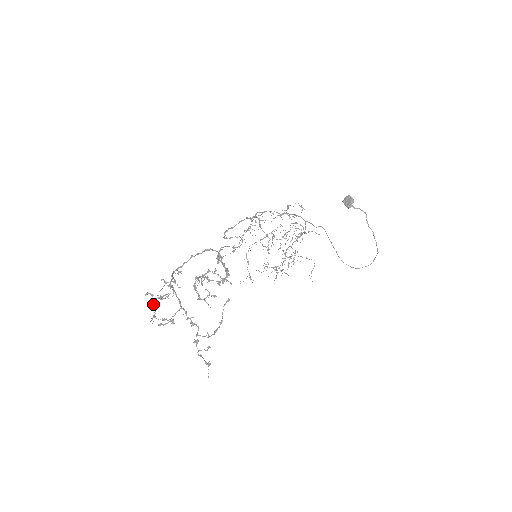
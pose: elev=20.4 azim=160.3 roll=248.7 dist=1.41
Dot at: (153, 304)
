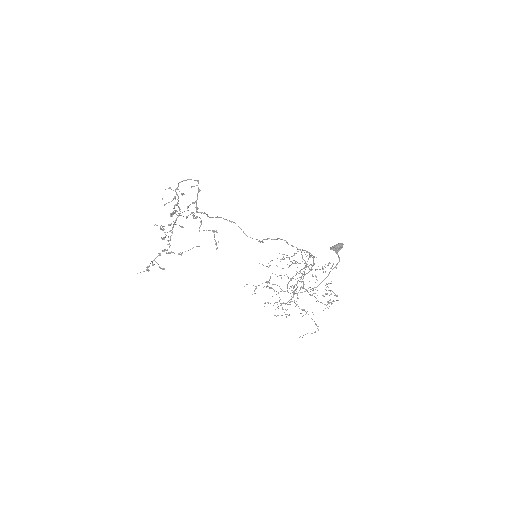
Dot at: (171, 224)
